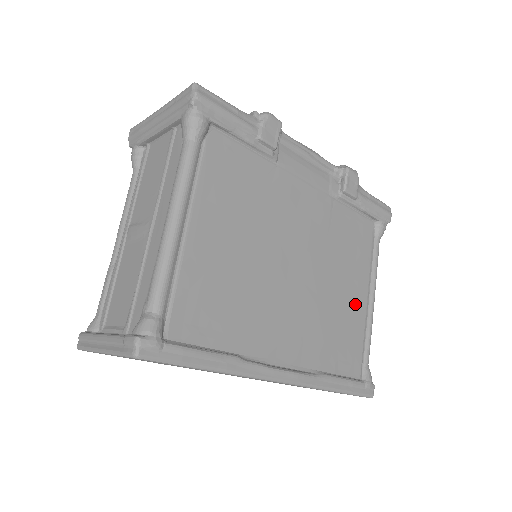
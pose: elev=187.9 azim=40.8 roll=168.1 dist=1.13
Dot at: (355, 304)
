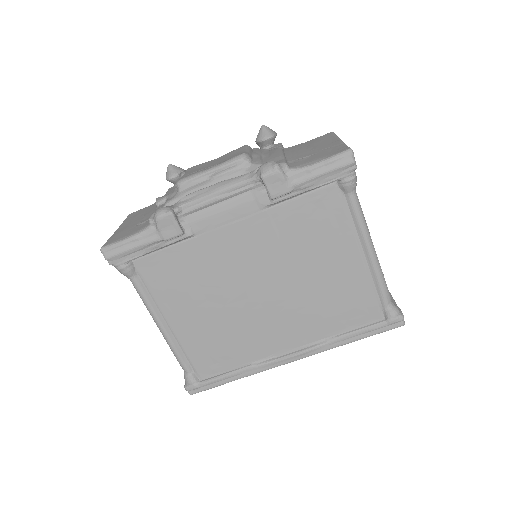
Dot at: (346, 271)
